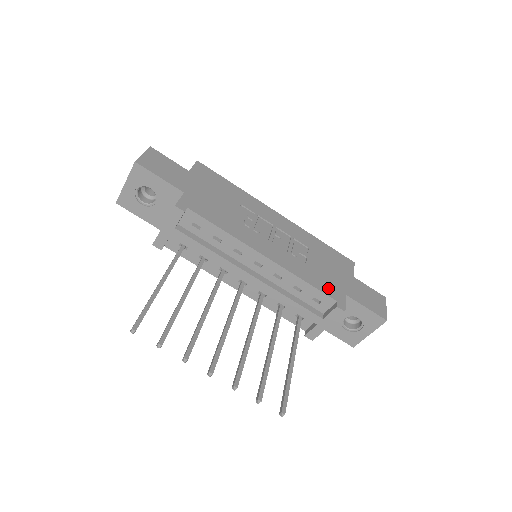
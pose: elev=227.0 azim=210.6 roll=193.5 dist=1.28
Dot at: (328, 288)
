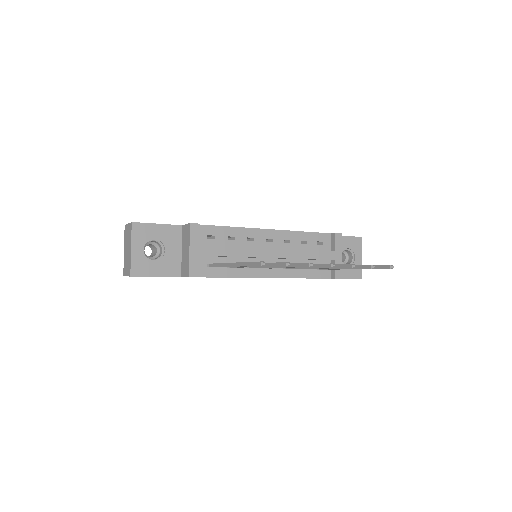
Dot at: occluded
